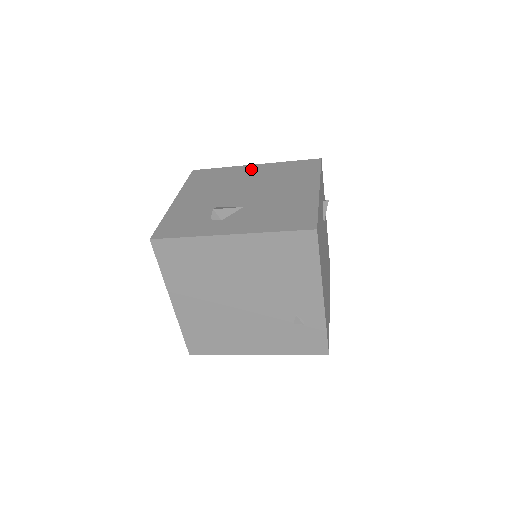
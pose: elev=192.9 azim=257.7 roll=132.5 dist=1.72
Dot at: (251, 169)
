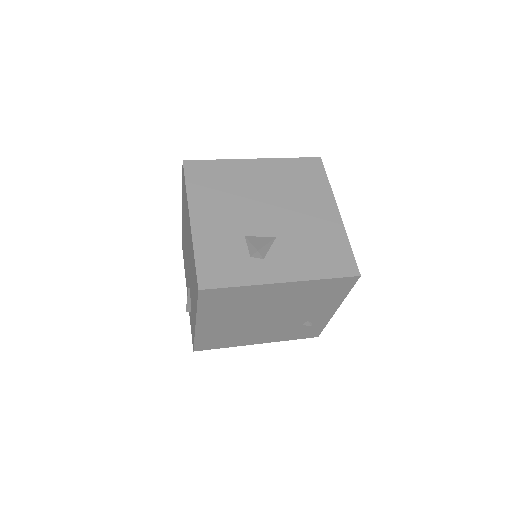
Dot at: (254, 168)
